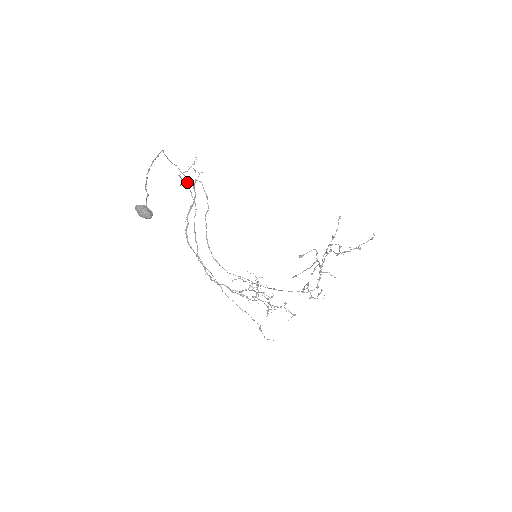
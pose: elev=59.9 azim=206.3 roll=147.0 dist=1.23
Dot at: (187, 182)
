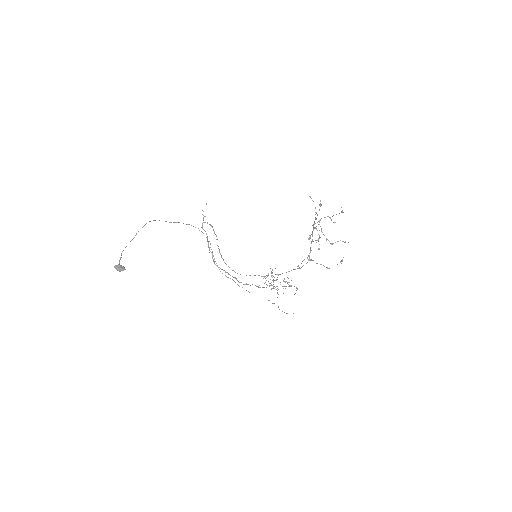
Dot at: (195, 227)
